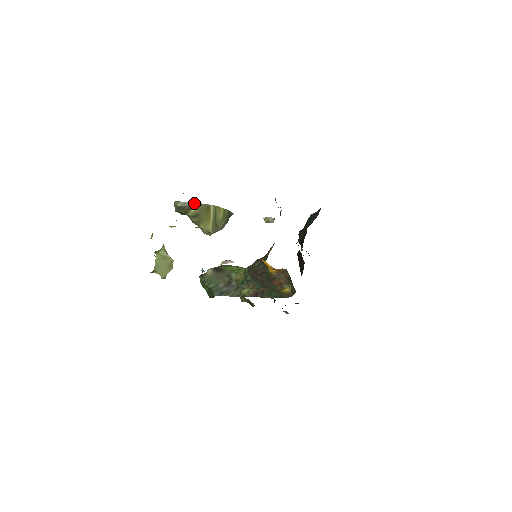
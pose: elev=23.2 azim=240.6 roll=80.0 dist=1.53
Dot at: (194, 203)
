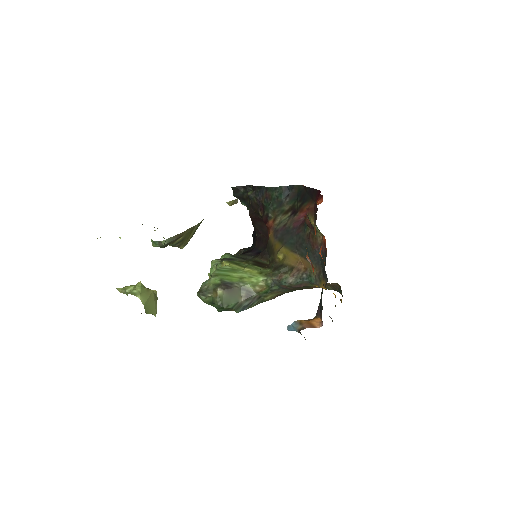
Dot at: (182, 233)
